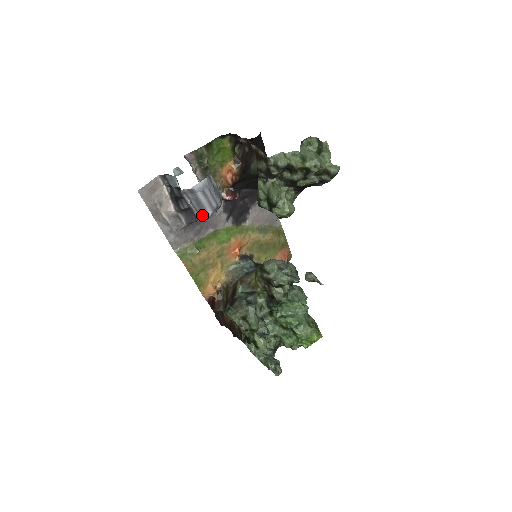
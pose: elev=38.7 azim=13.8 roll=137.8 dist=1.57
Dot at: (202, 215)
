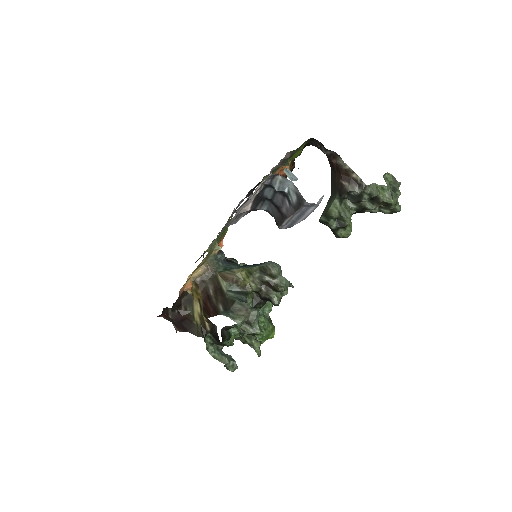
Dot at: (288, 225)
